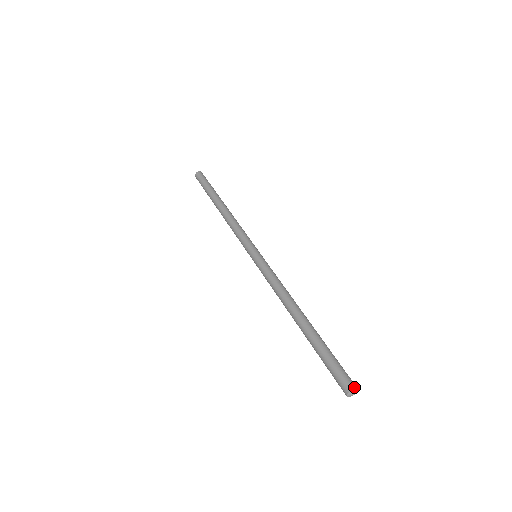
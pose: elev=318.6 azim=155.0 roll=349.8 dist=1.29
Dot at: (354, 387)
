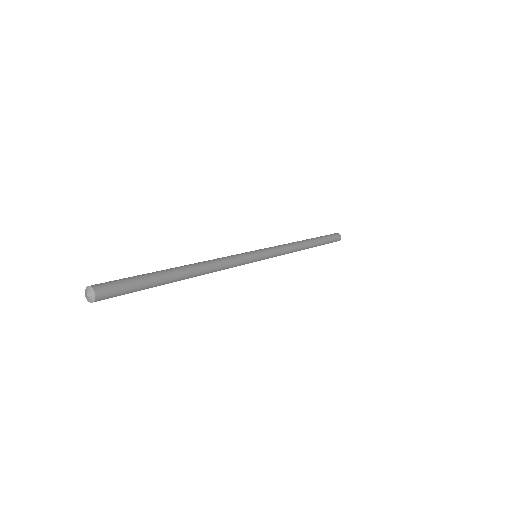
Dot at: (96, 290)
